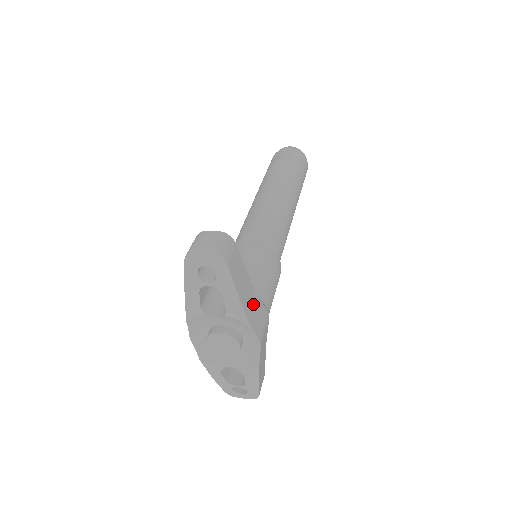
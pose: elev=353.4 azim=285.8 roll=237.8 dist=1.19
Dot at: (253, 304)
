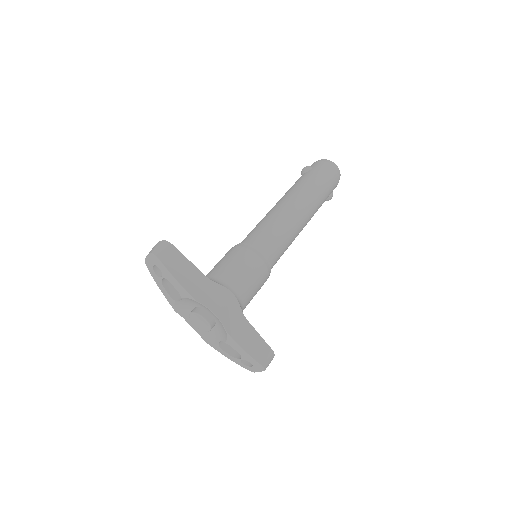
Dot at: (202, 285)
